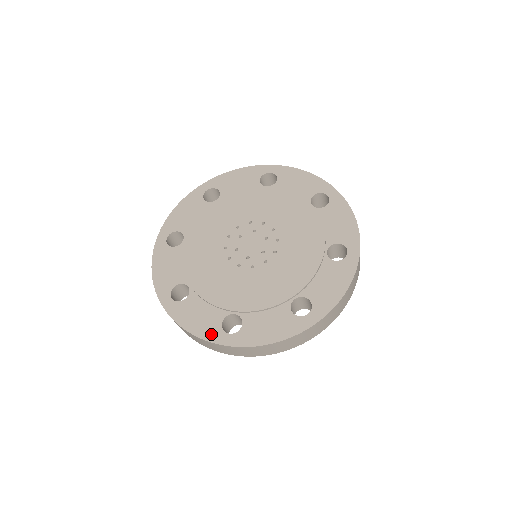
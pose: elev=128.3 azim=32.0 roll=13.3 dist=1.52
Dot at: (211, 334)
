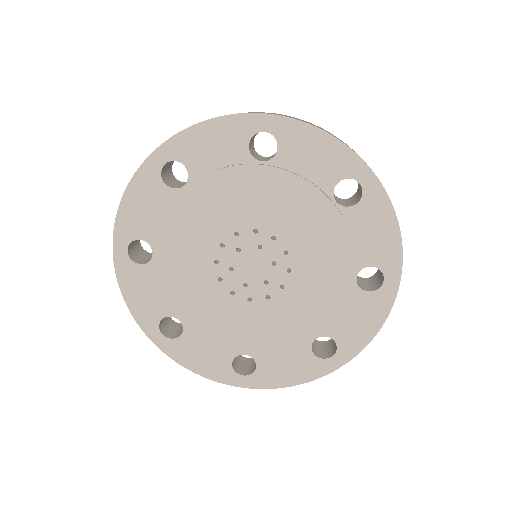
Dot at: (316, 371)
